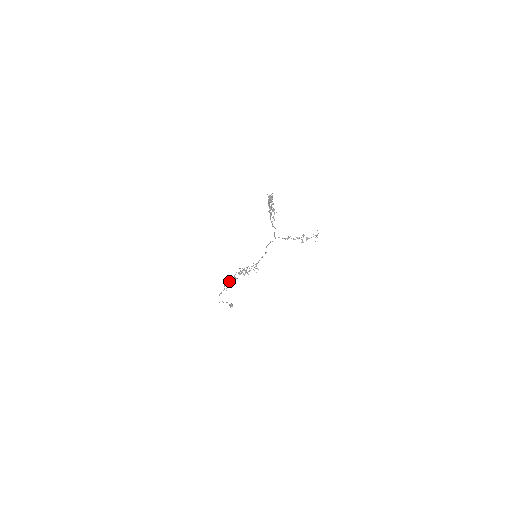
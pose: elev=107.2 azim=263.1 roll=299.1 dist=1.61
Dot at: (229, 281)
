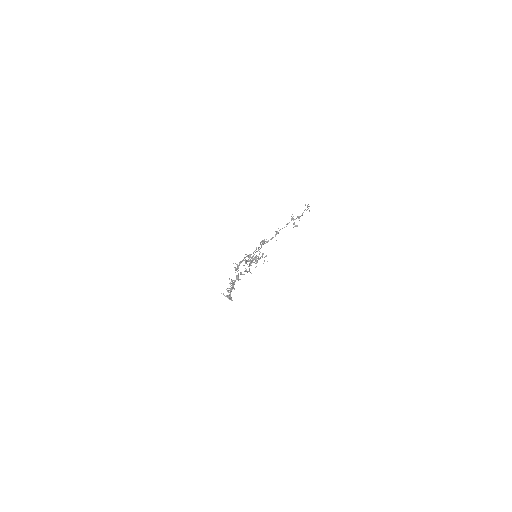
Dot at: occluded
